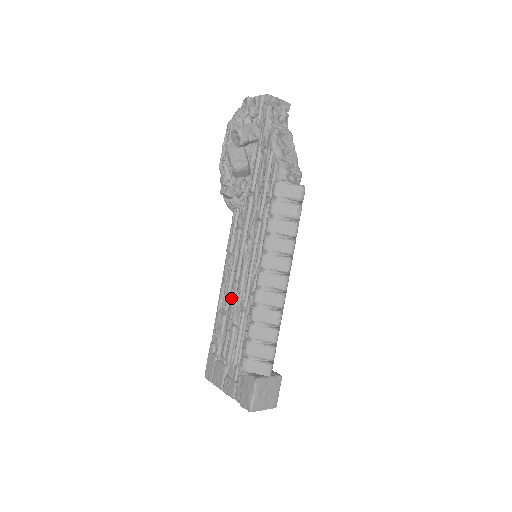
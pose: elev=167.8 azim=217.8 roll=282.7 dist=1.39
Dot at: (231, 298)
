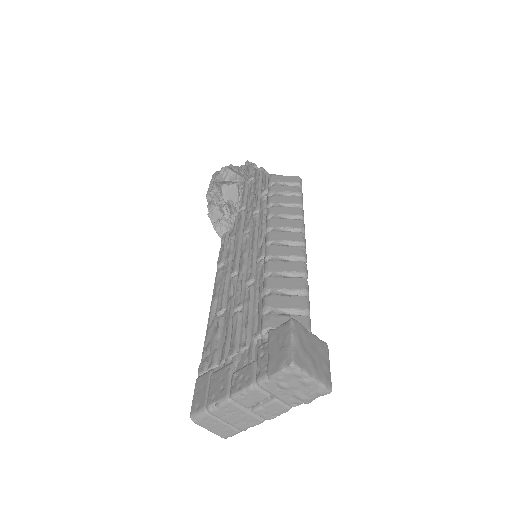
Dot at: (229, 294)
